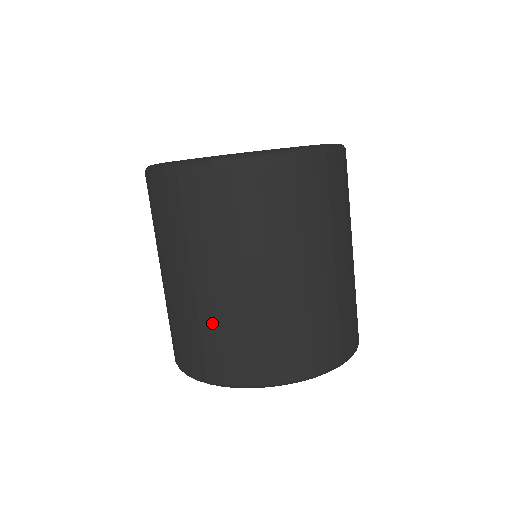
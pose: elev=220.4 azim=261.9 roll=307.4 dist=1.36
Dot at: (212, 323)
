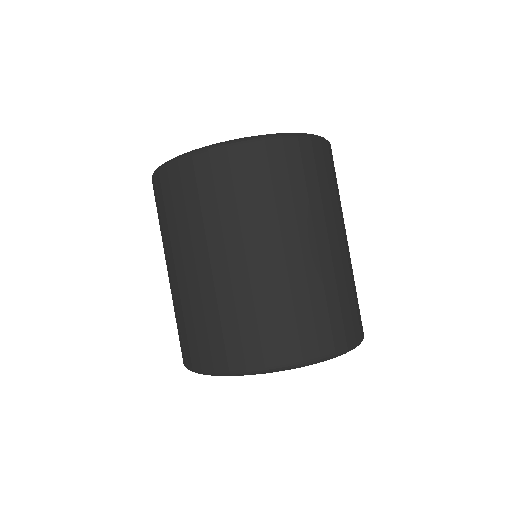
Dot at: (181, 309)
